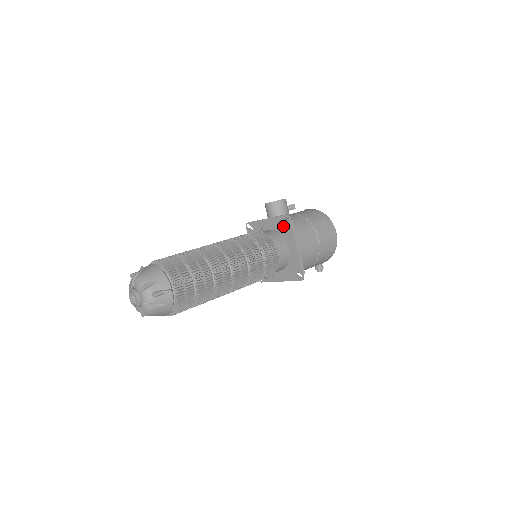
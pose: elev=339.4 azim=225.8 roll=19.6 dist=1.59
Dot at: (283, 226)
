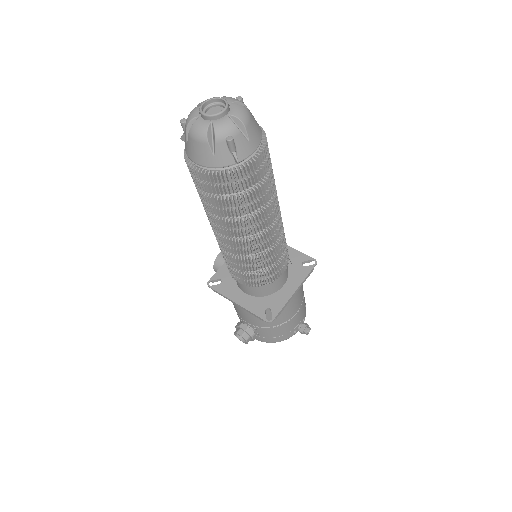
Dot at: occluded
